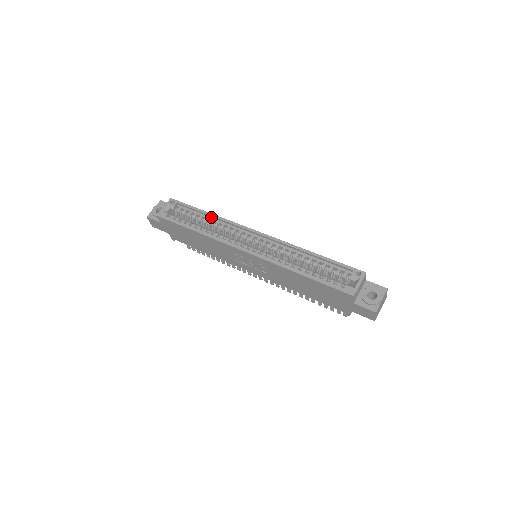
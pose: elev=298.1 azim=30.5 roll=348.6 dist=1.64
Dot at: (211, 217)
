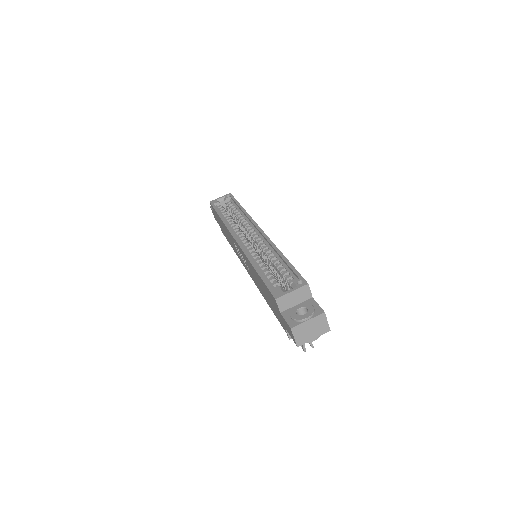
Dot at: (242, 211)
